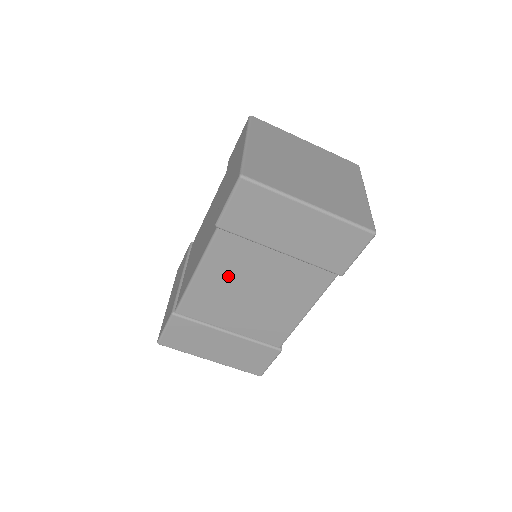
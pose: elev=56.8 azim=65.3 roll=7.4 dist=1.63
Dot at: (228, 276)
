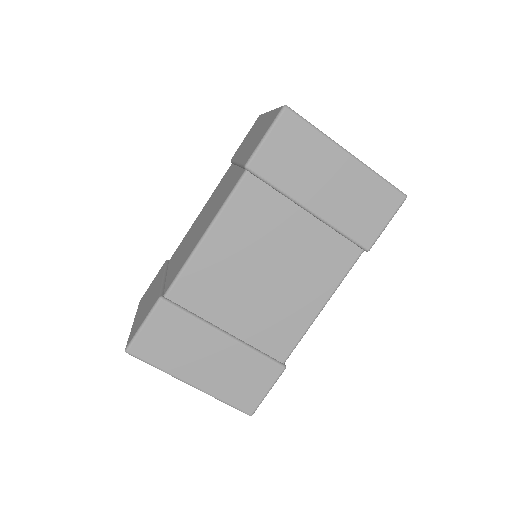
Dot at: (243, 242)
